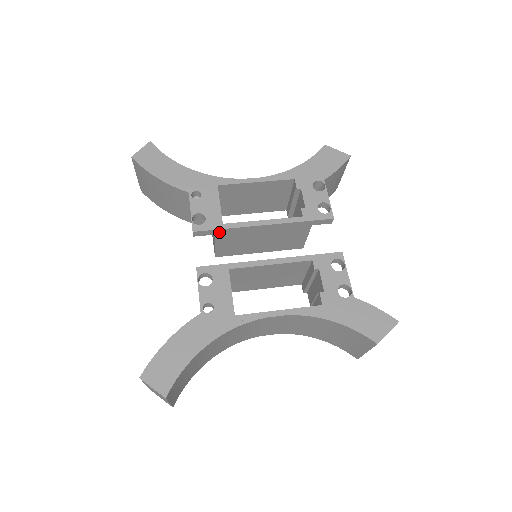
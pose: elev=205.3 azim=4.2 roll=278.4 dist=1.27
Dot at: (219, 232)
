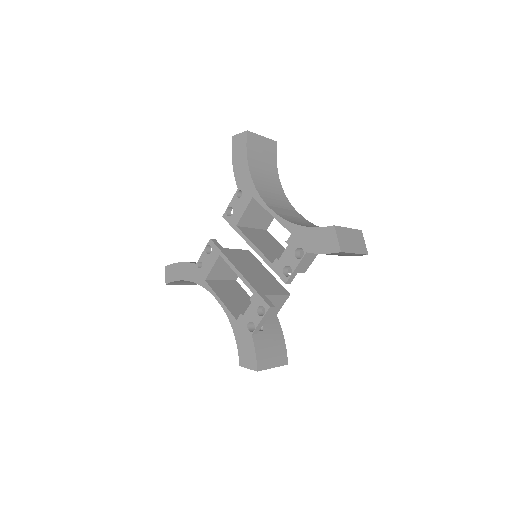
Dot at: occluded
